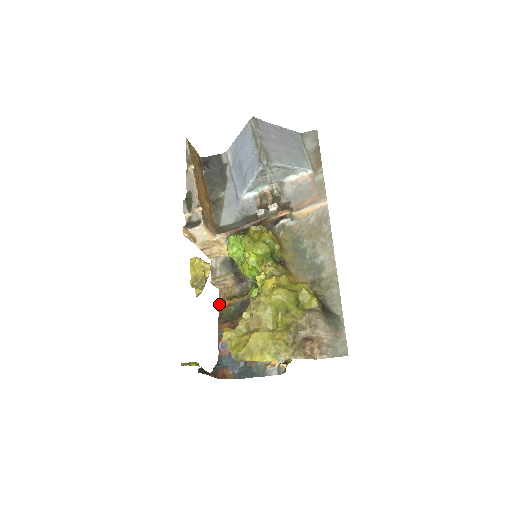
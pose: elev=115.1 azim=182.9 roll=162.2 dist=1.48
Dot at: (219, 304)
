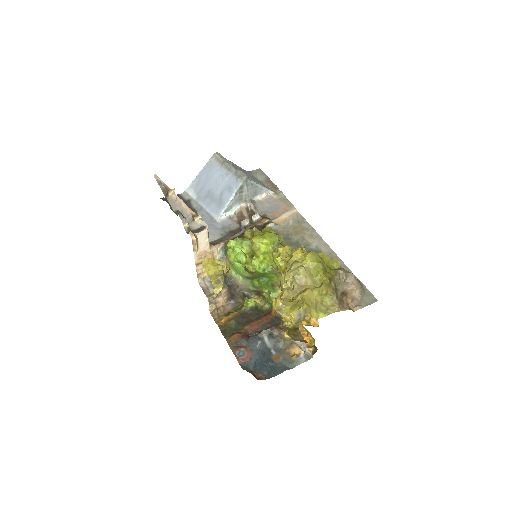
Dot at: (217, 323)
